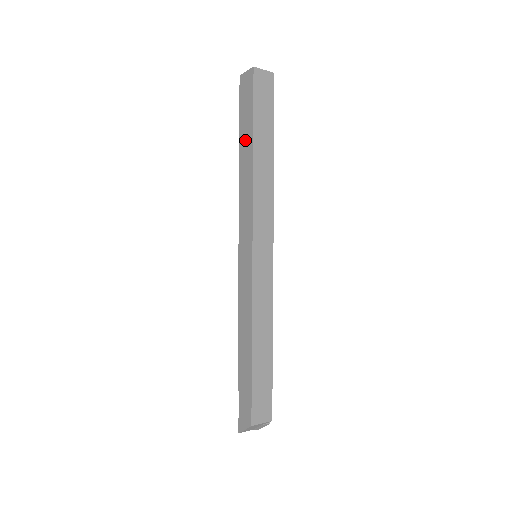
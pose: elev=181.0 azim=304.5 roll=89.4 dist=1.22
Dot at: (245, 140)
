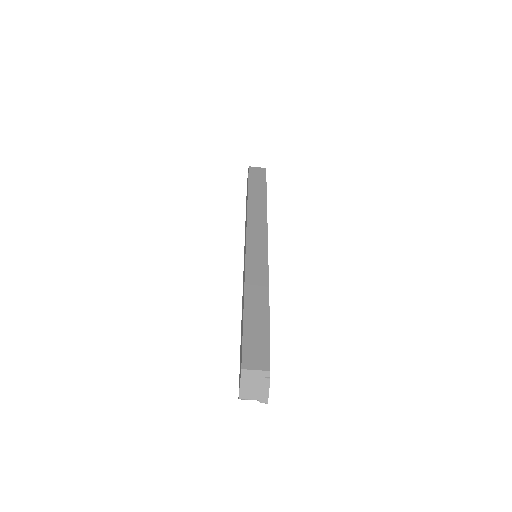
Dot at: occluded
